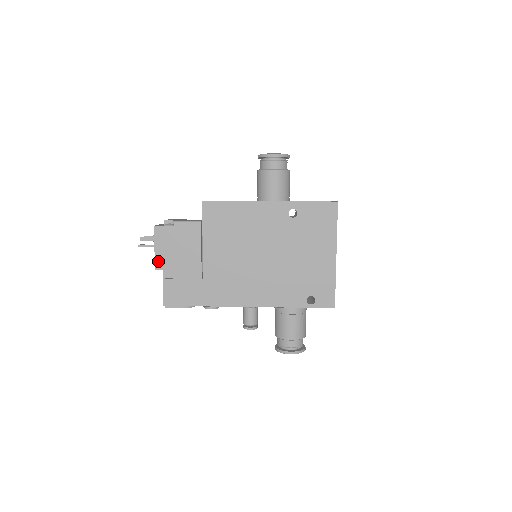
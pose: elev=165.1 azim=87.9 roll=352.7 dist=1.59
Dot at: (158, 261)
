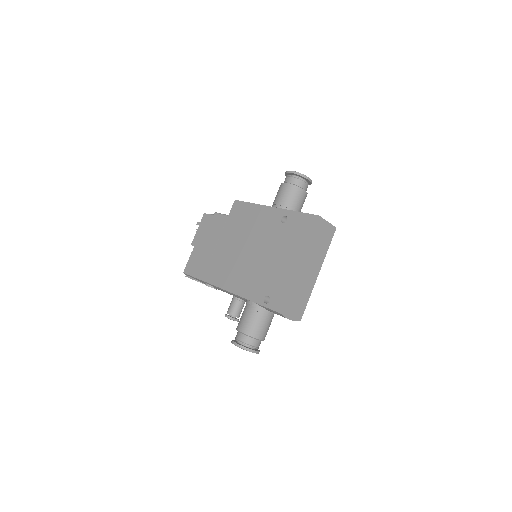
Dot at: (195, 239)
